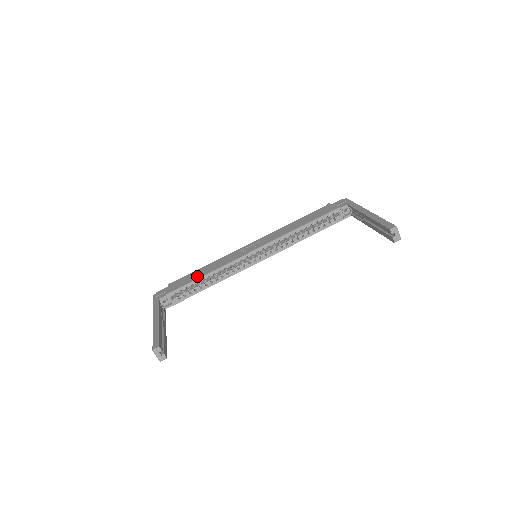
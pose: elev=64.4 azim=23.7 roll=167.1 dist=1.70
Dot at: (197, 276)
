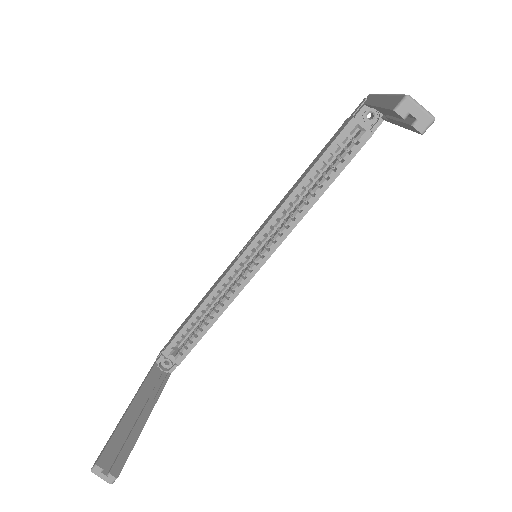
Dot at: (191, 315)
